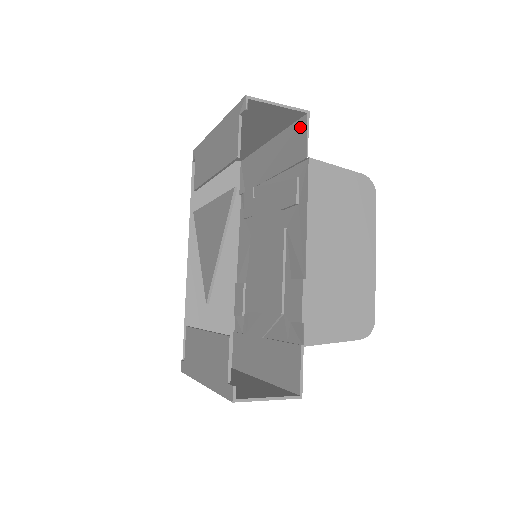
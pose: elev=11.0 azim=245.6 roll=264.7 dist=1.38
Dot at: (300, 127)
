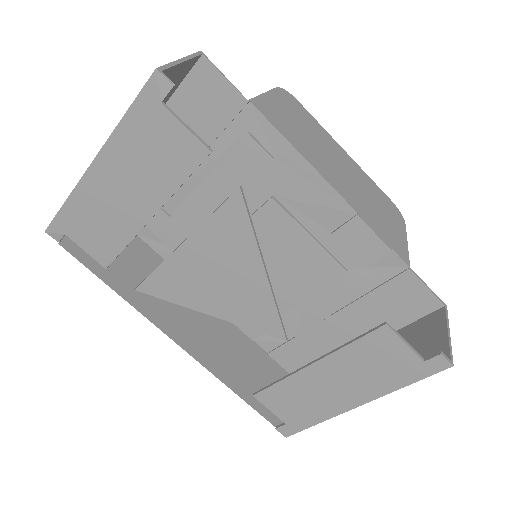
Dot at: (201, 78)
